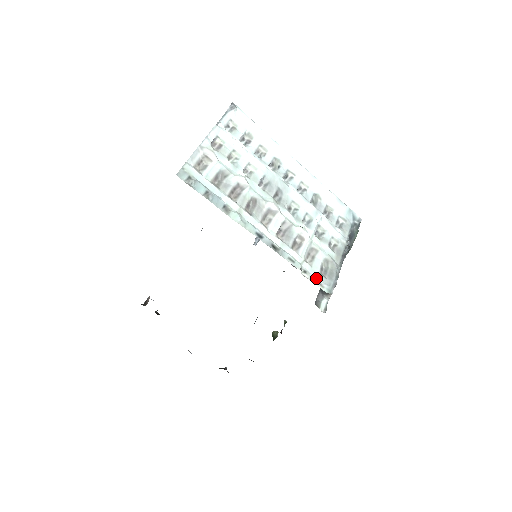
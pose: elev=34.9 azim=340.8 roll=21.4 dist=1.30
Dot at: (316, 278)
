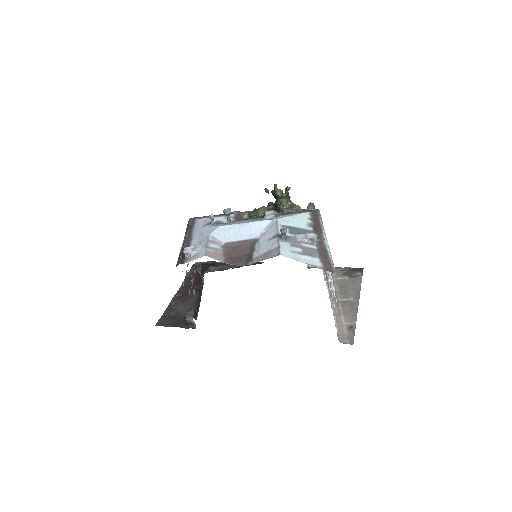
Dot at: occluded
